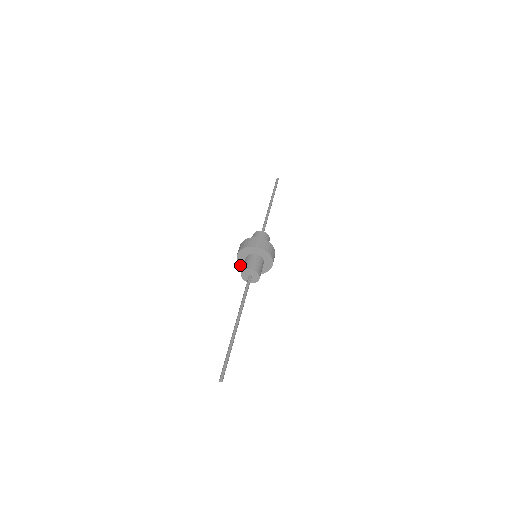
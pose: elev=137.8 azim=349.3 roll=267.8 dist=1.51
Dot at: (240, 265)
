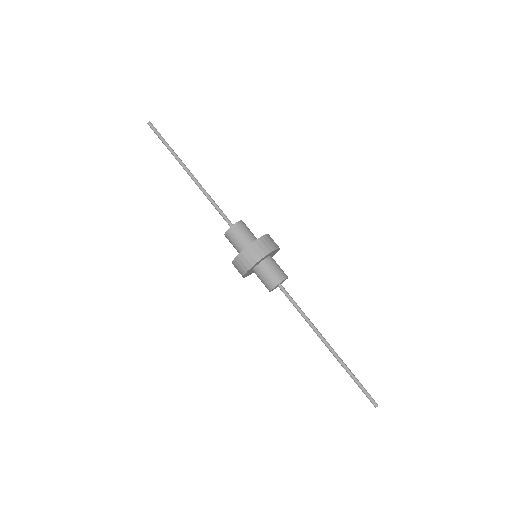
Dot at: (250, 274)
